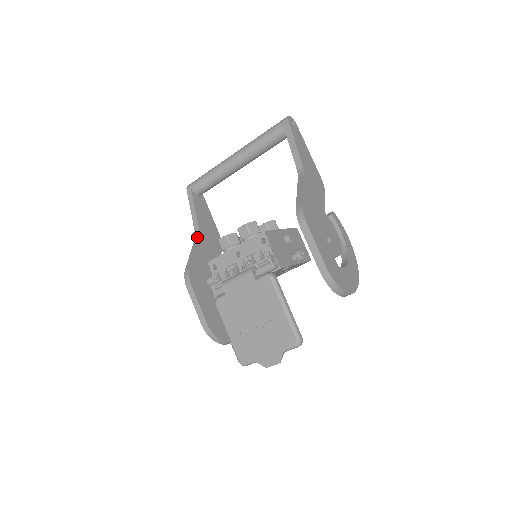
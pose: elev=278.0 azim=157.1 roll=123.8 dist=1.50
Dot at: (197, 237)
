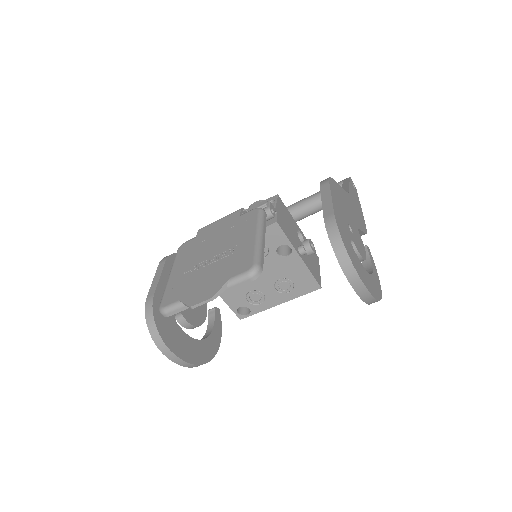
Dot at: occluded
